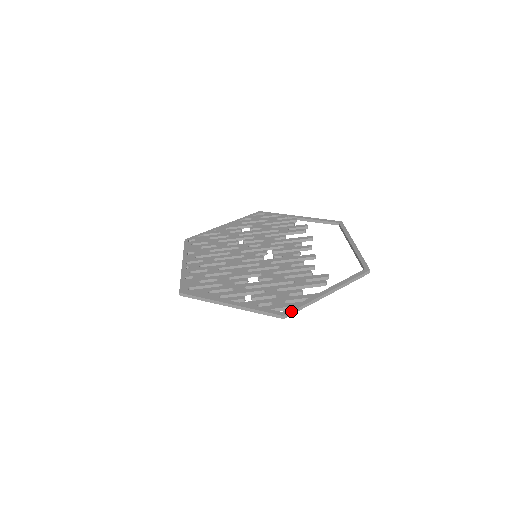
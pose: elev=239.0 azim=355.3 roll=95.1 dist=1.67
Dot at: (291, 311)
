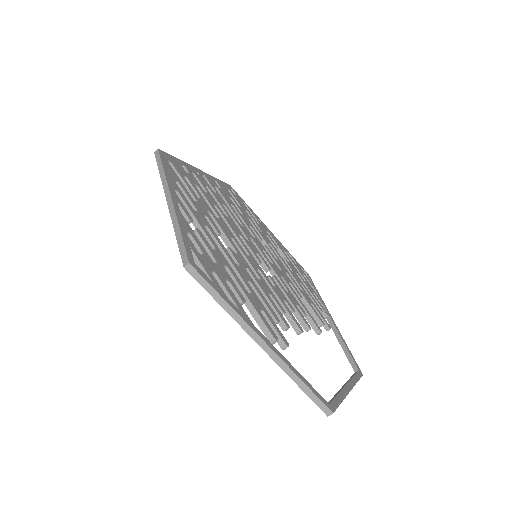
Dot at: (203, 276)
